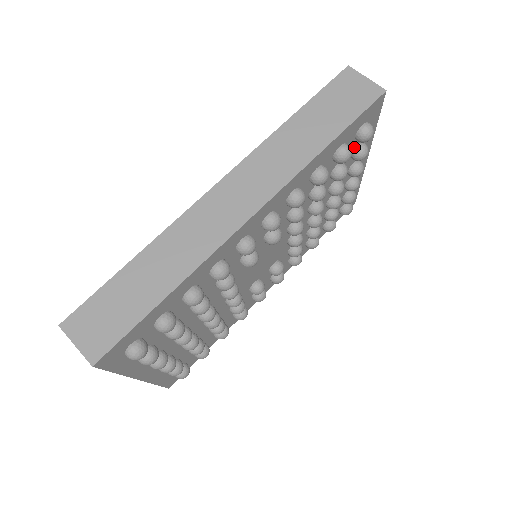
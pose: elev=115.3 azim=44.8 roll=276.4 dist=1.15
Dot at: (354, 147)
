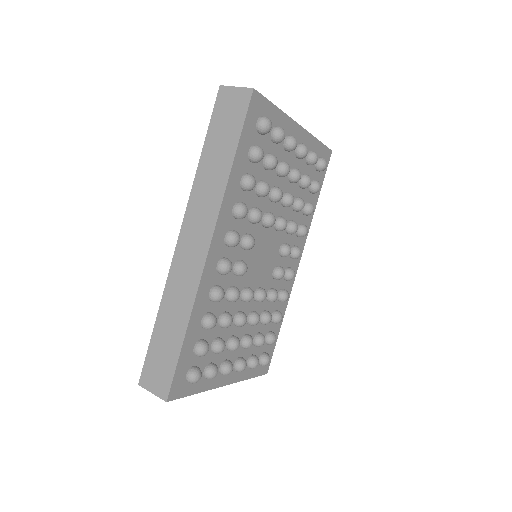
Dot at: (269, 137)
